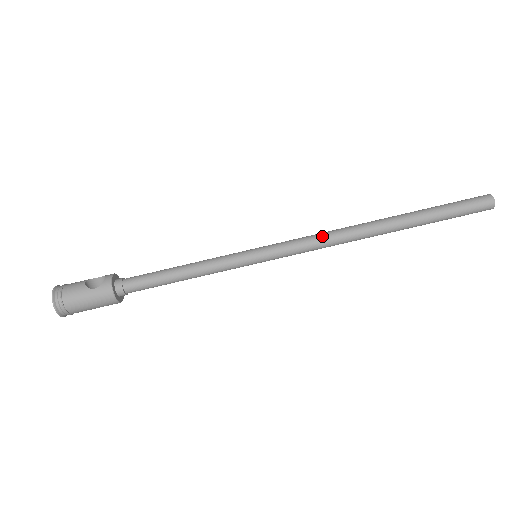
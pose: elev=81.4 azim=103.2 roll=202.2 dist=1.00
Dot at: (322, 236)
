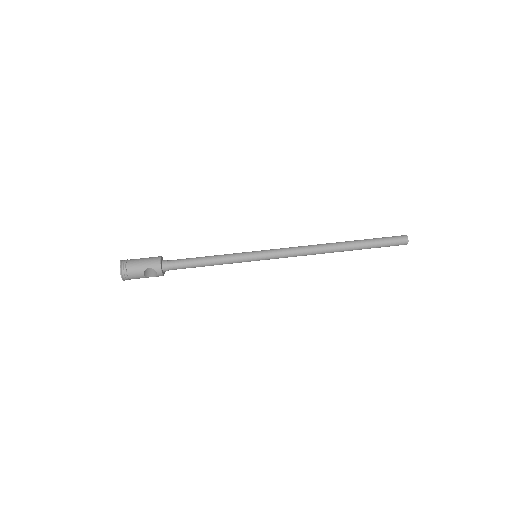
Dot at: (299, 247)
